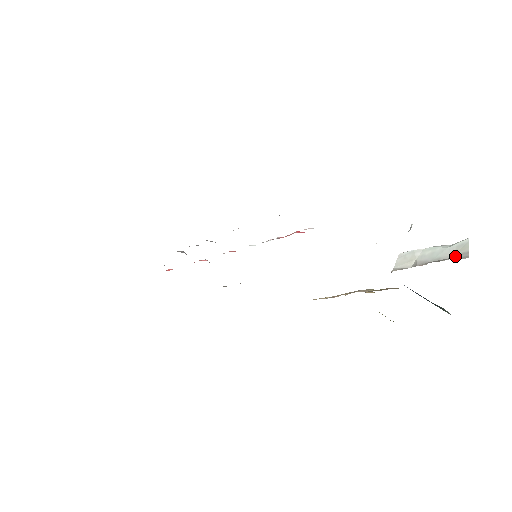
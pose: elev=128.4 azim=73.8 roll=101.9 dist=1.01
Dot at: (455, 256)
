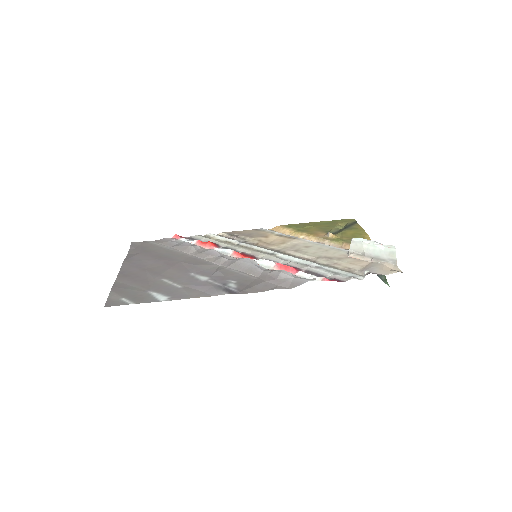
Dot at: (388, 259)
